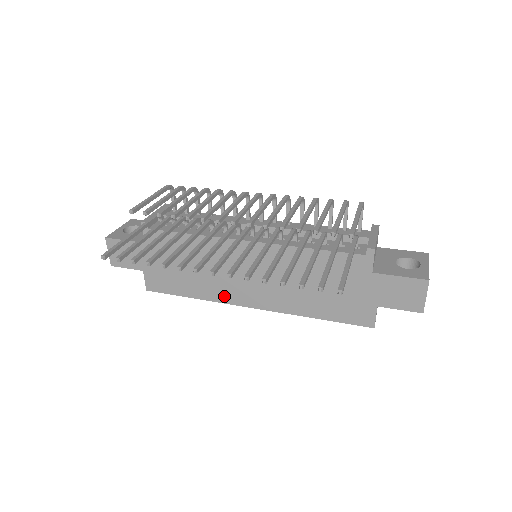
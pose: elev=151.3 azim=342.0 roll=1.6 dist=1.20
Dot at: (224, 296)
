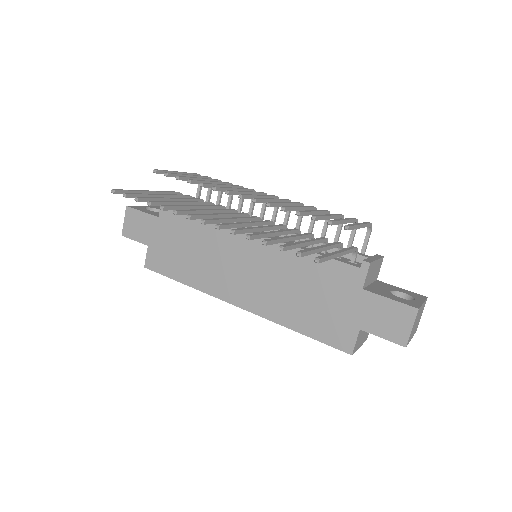
Dot at: (213, 287)
